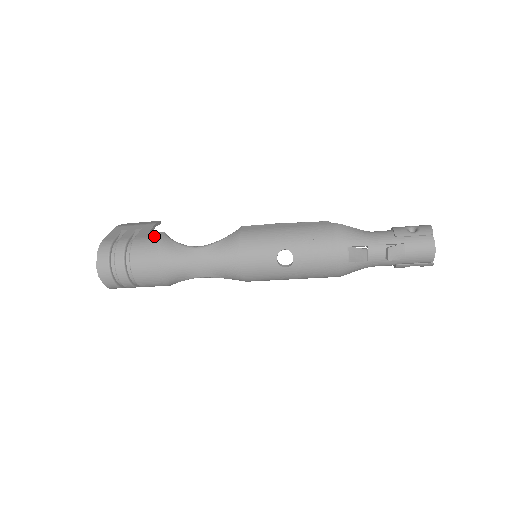
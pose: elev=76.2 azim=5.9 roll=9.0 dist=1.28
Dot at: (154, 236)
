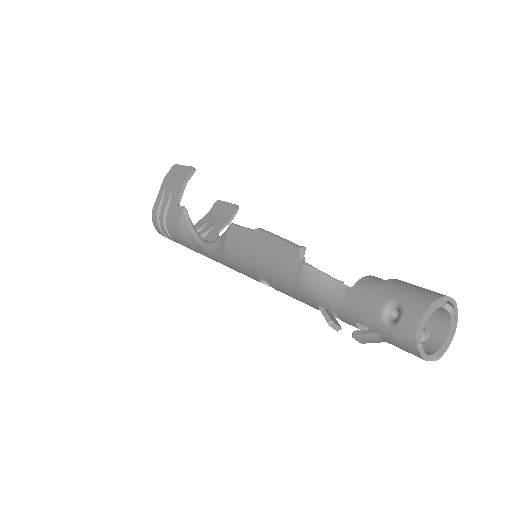
Dot at: (177, 215)
